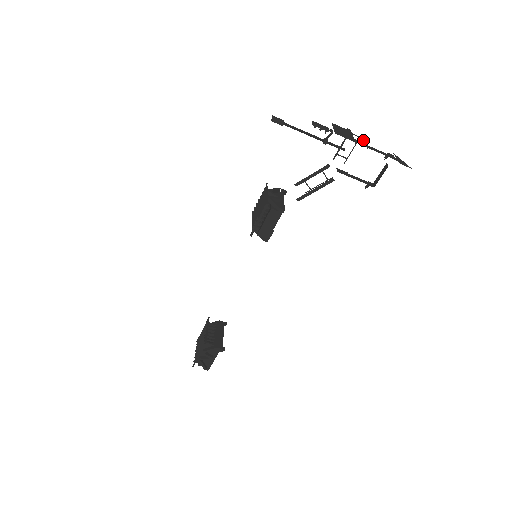
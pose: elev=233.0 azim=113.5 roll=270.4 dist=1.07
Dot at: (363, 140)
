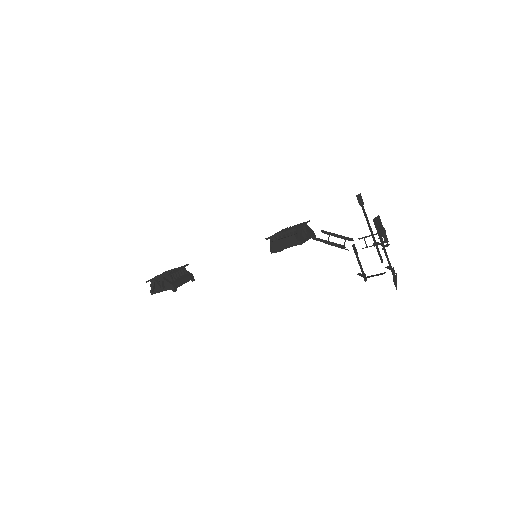
Dot at: (386, 244)
